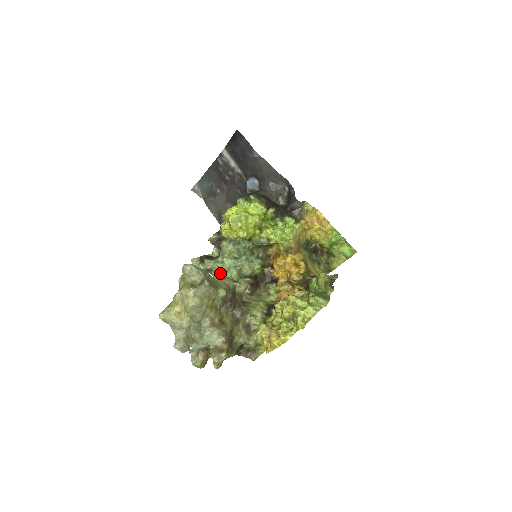
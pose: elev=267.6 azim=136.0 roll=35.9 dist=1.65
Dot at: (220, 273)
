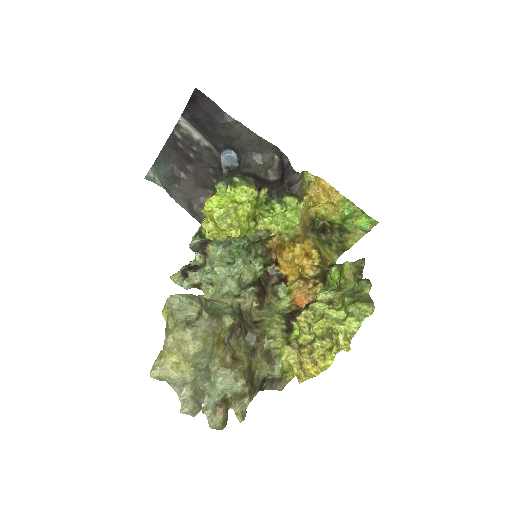
Dot at: (212, 286)
